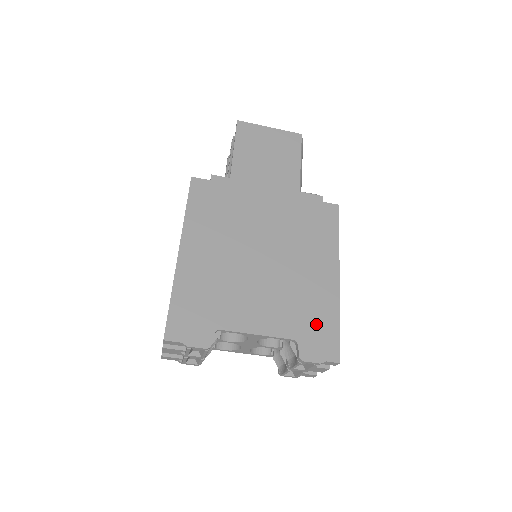
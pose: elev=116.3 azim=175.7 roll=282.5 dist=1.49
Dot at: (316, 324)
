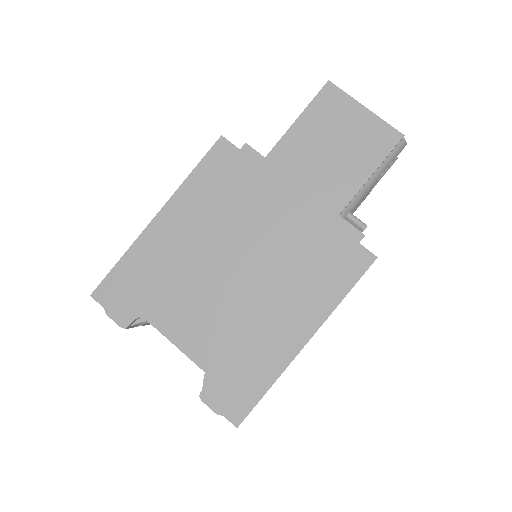
Dot at: (241, 374)
